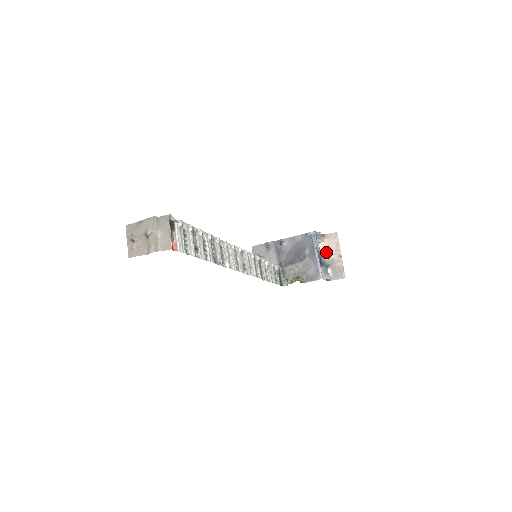
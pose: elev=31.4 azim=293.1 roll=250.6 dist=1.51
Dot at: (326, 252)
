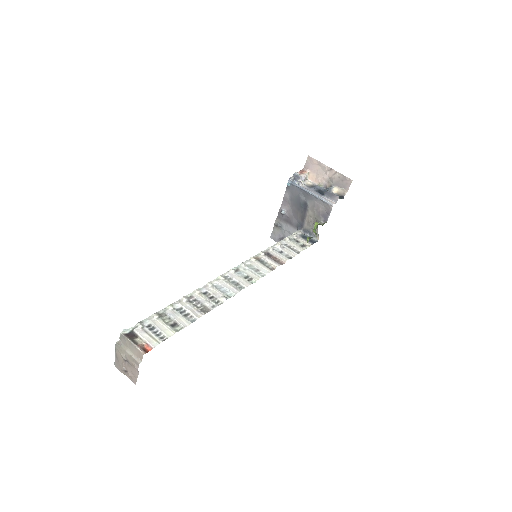
Dot at: (319, 179)
